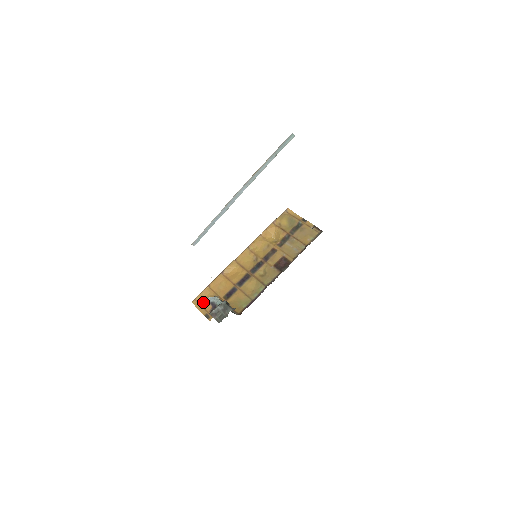
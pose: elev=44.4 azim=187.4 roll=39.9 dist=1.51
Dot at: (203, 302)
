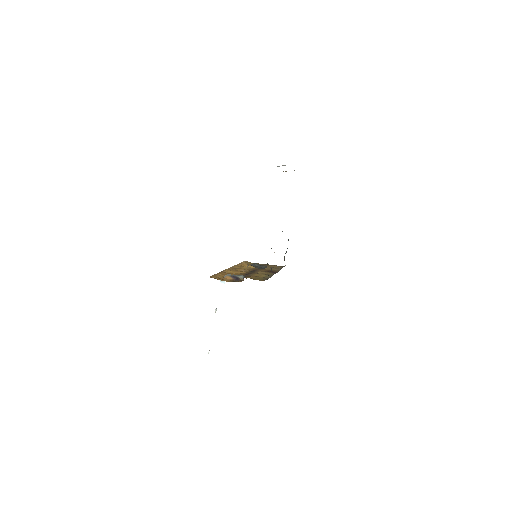
Dot at: (221, 278)
